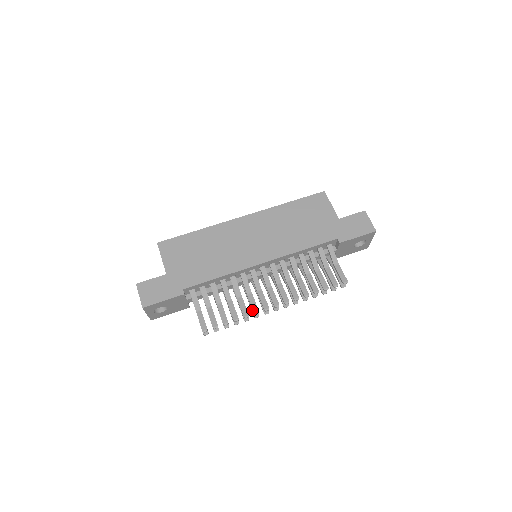
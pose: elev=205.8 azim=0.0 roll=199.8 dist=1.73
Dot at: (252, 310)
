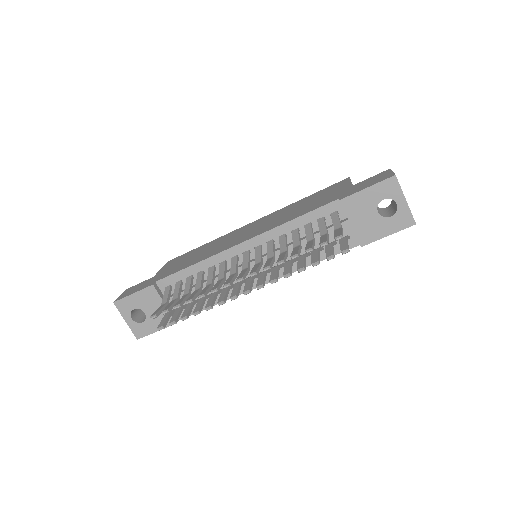
Dot at: (219, 298)
